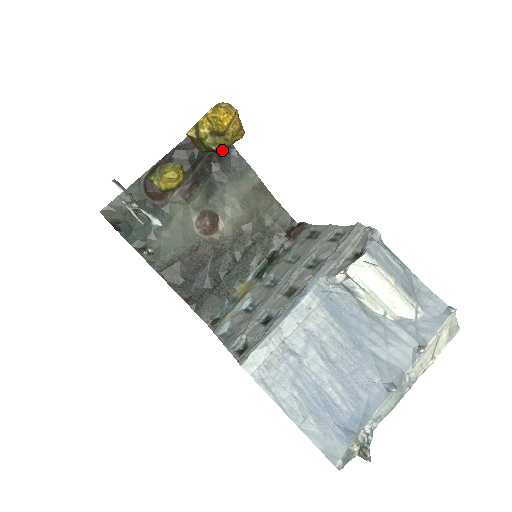
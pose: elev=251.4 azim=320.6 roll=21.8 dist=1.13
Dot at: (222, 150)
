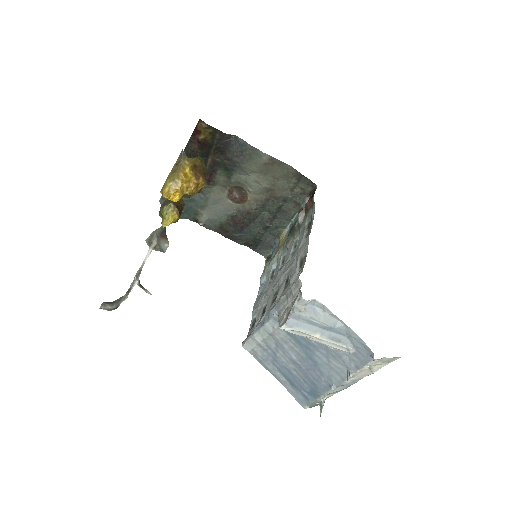
Dot at: occluded
